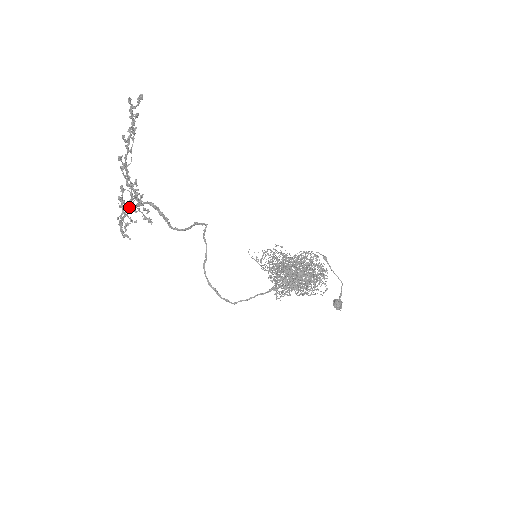
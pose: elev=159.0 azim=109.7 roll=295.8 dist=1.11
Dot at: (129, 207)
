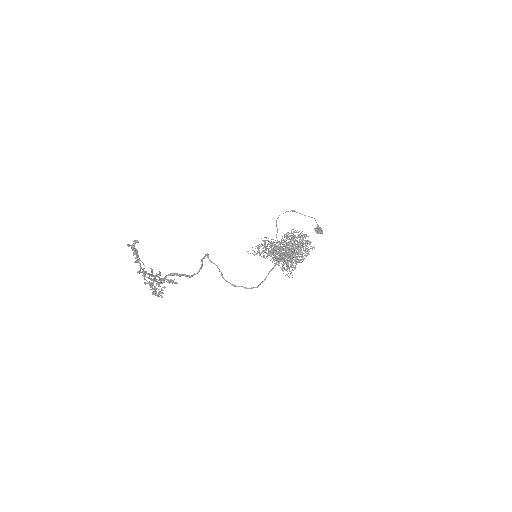
Dot at: (156, 285)
